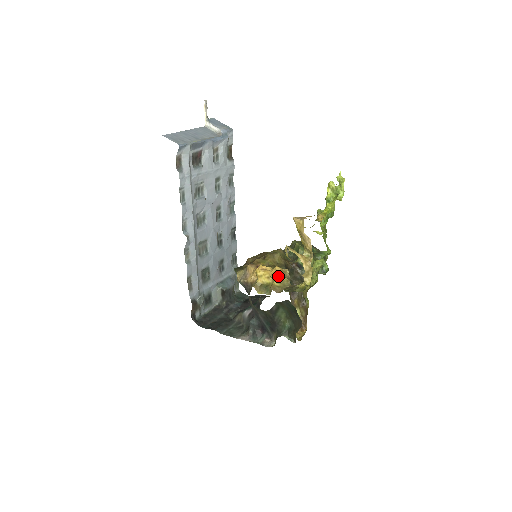
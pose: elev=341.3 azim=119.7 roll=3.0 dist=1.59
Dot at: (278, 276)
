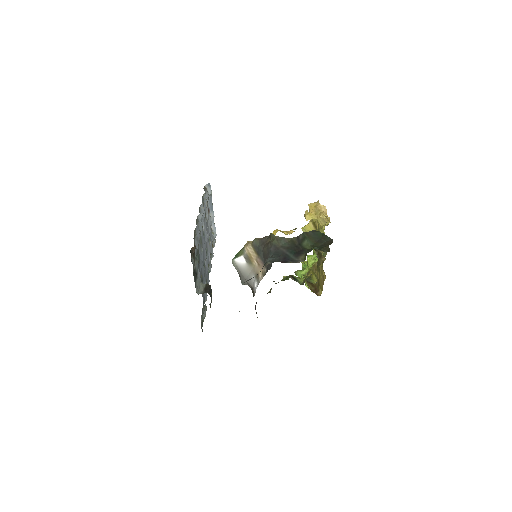
Dot at: occluded
